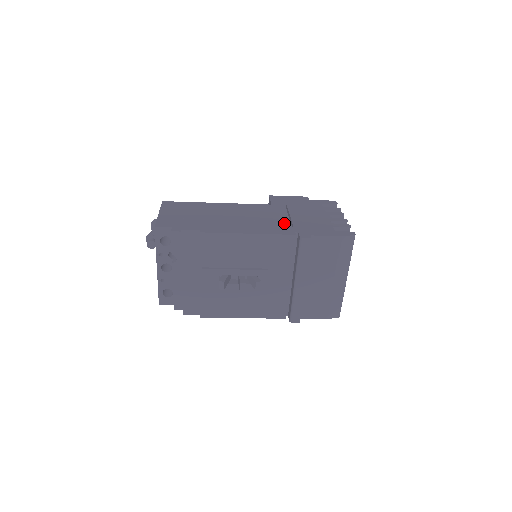
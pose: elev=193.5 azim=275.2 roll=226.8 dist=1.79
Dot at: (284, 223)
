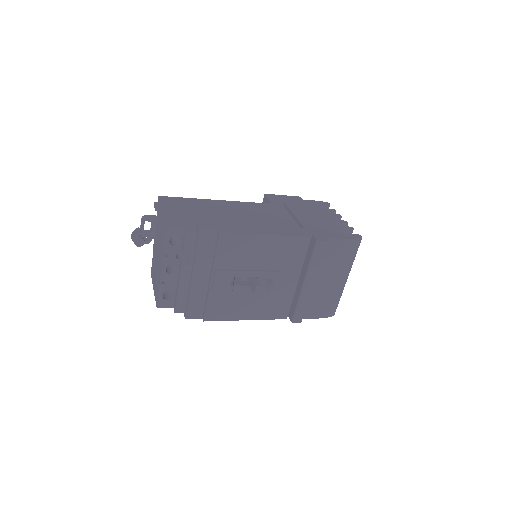
Dot at: (292, 224)
